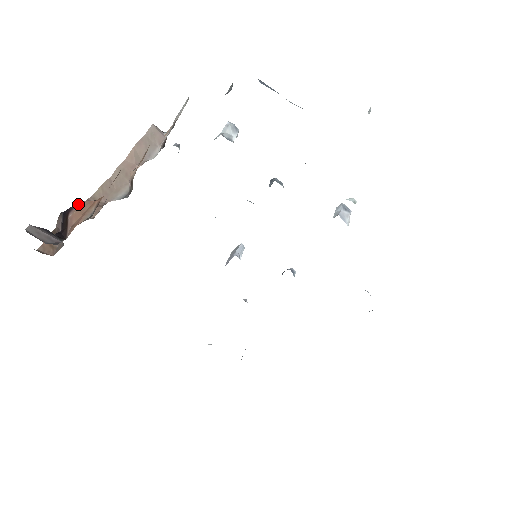
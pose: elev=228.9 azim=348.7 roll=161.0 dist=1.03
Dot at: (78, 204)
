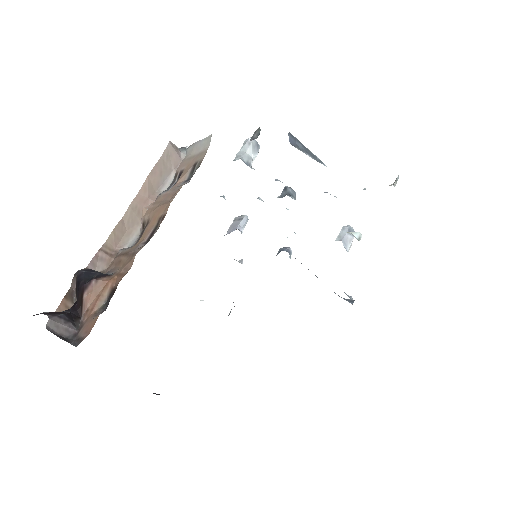
Dot at: (92, 284)
